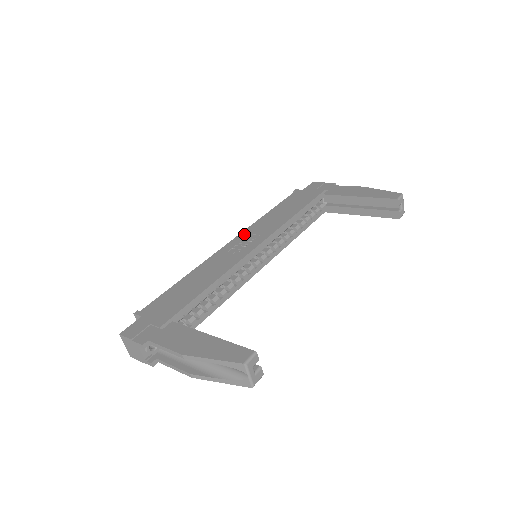
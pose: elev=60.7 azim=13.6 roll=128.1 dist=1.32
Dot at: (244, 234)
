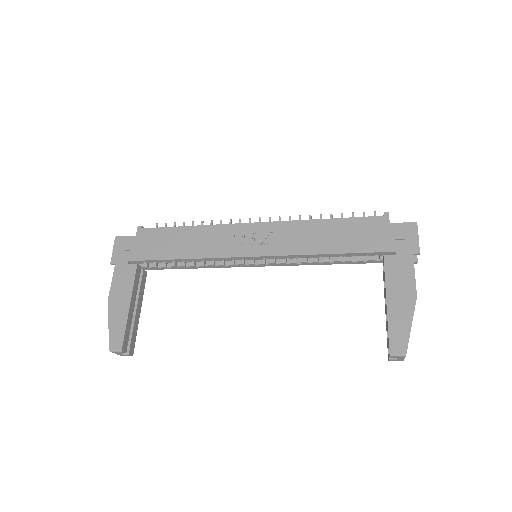
Dot at: (270, 227)
